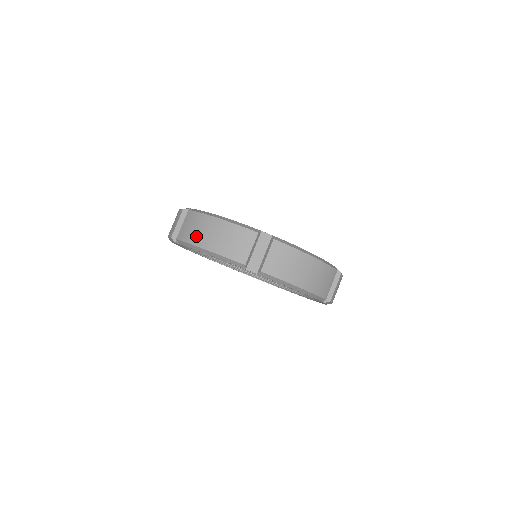
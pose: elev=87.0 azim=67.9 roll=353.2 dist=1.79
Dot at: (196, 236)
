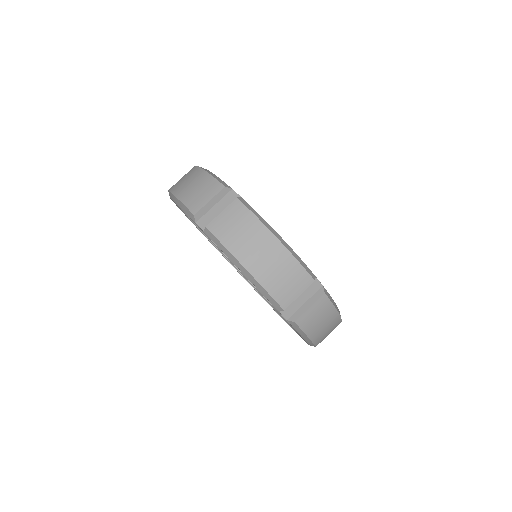
Dot at: (177, 184)
